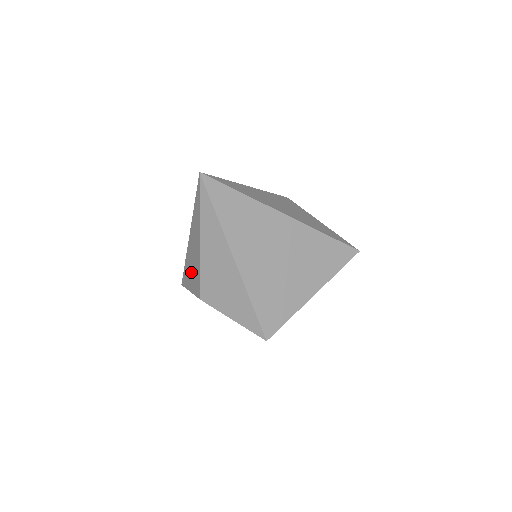
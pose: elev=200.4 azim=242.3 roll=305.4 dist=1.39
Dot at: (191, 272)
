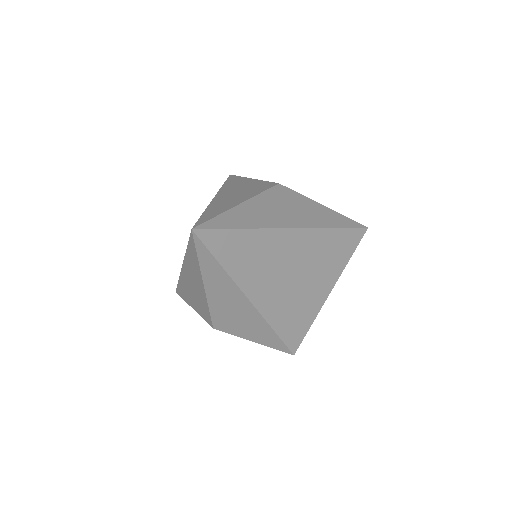
Dot at: (192, 297)
